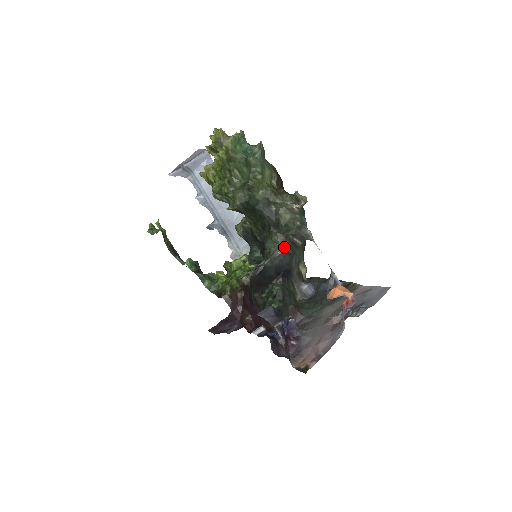
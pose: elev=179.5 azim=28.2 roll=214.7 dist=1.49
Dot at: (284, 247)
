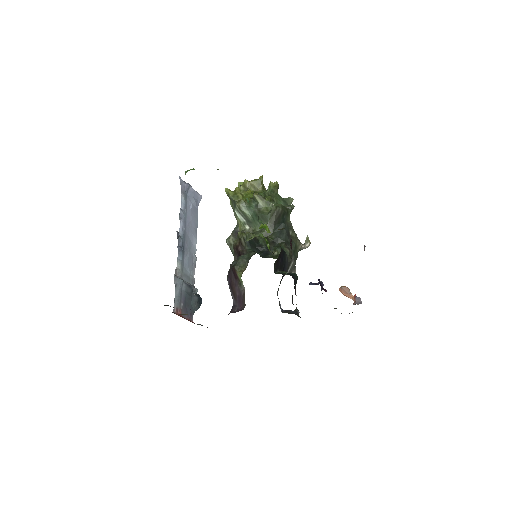
Dot at: occluded
